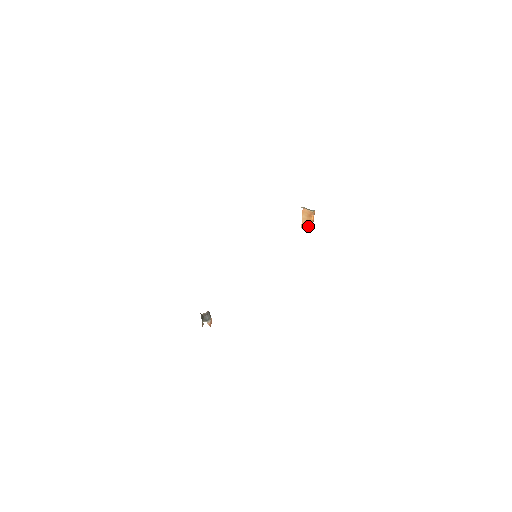
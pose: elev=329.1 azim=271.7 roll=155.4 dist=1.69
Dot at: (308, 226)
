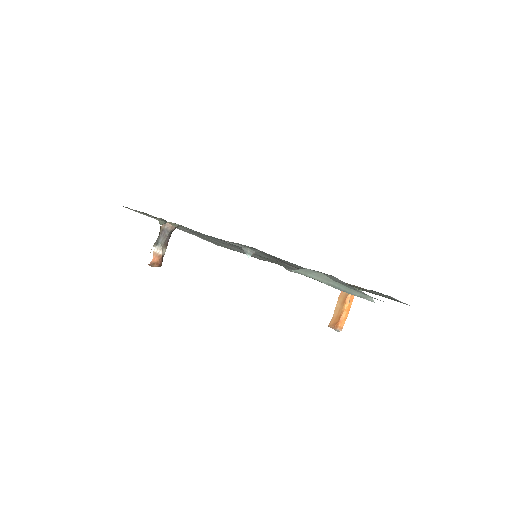
Dot at: (337, 322)
